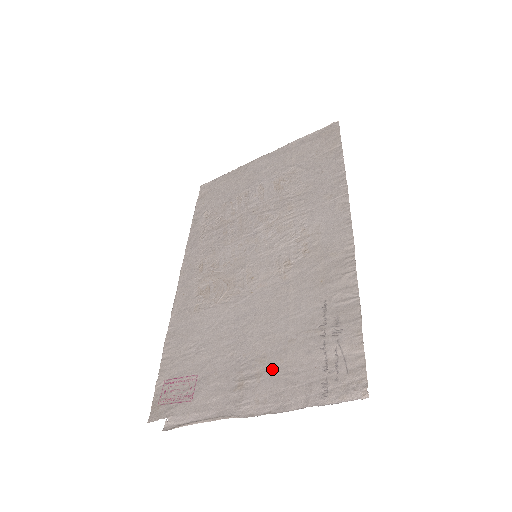
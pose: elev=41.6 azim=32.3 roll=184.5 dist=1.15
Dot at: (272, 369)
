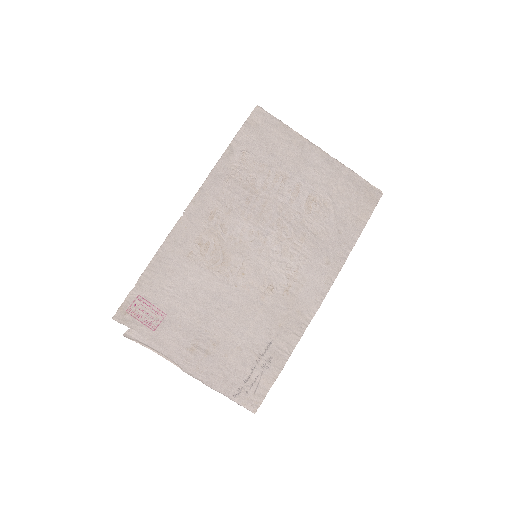
Dot at: (217, 356)
